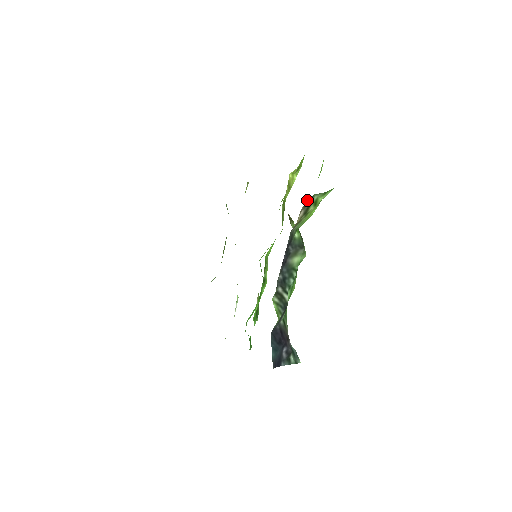
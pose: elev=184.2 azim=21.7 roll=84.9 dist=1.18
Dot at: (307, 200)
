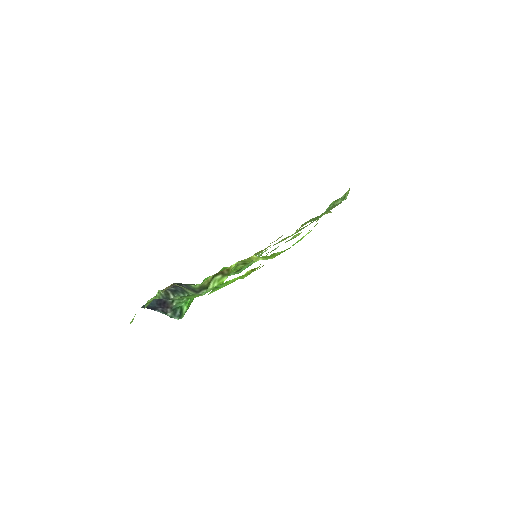
Dot at: occluded
